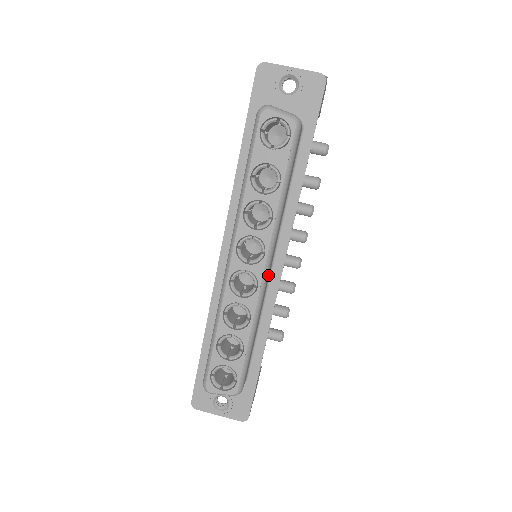
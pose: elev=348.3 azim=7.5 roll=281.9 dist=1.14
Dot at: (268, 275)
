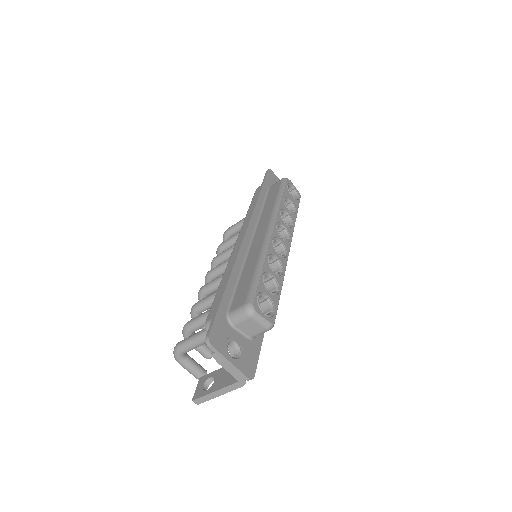
Dot at: occluded
